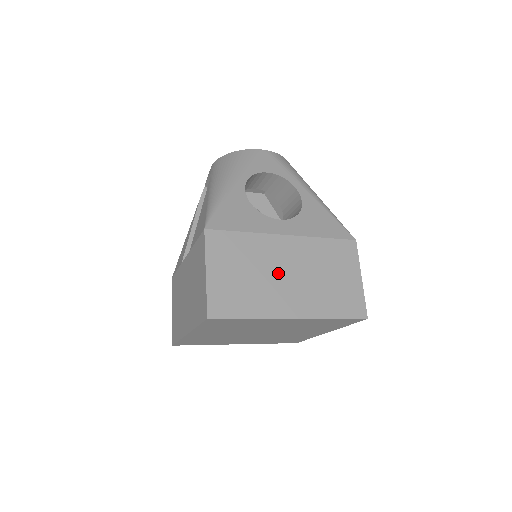
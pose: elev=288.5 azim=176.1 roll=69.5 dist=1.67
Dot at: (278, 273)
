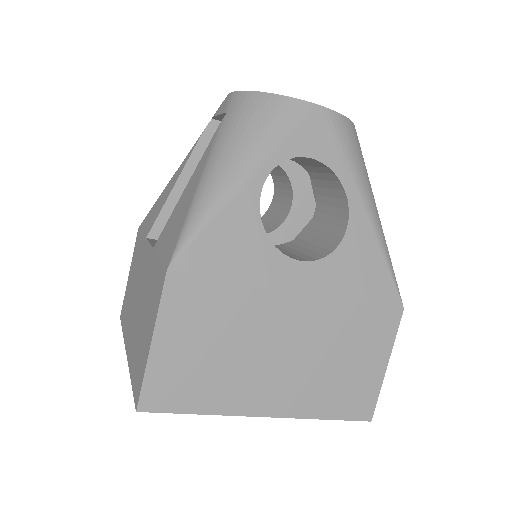
Dot at: (267, 351)
